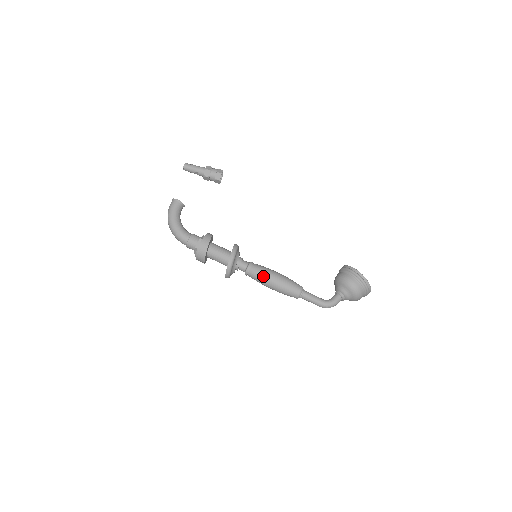
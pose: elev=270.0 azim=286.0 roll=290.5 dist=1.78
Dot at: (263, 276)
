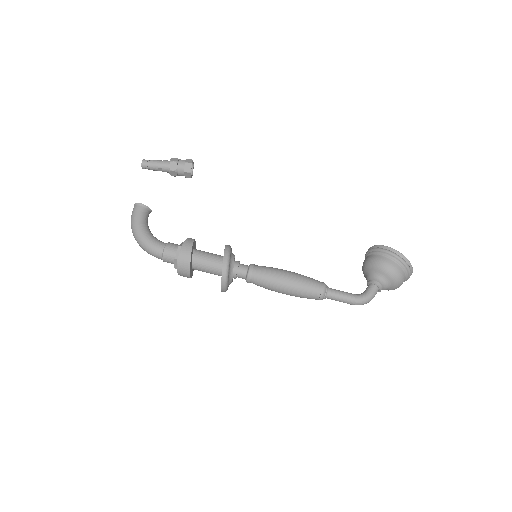
Dot at: (271, 278)
